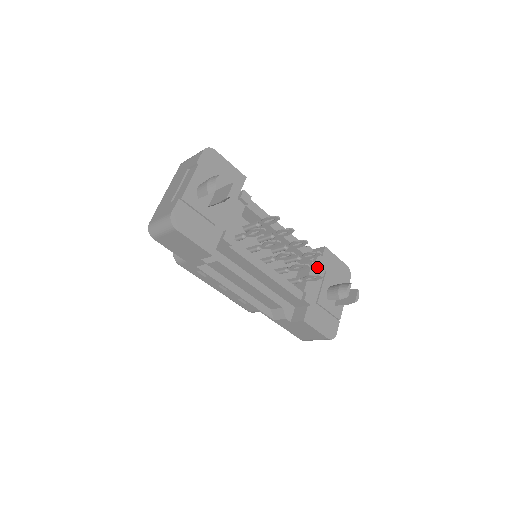
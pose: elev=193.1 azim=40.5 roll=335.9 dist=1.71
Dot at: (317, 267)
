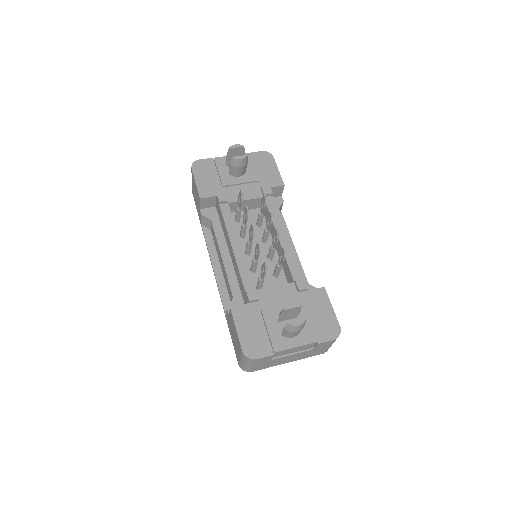
Dot at: (295, 290)
